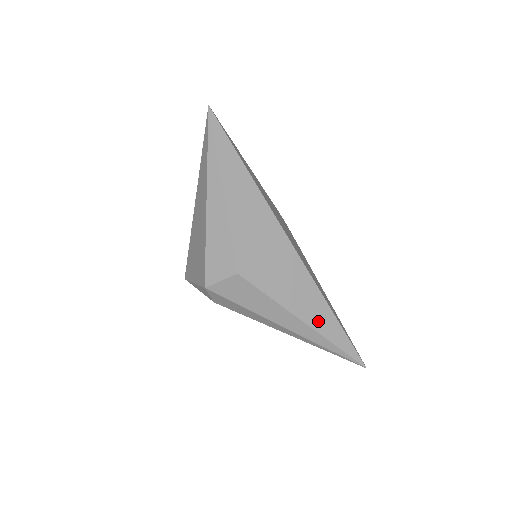
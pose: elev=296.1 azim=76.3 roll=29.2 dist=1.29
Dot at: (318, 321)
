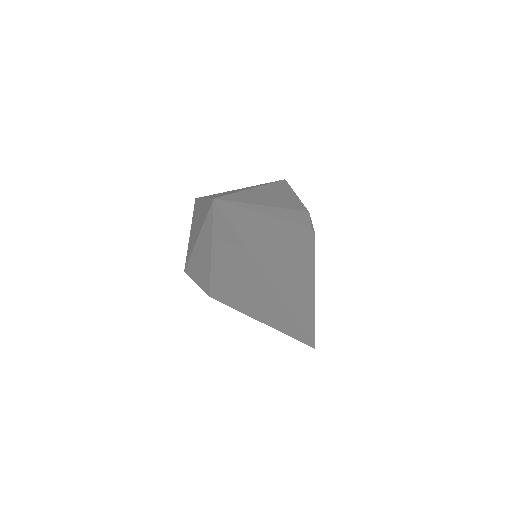
Dot at: (283, 328)
